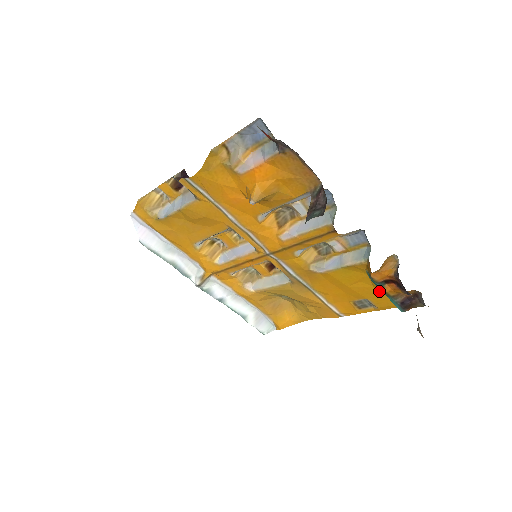
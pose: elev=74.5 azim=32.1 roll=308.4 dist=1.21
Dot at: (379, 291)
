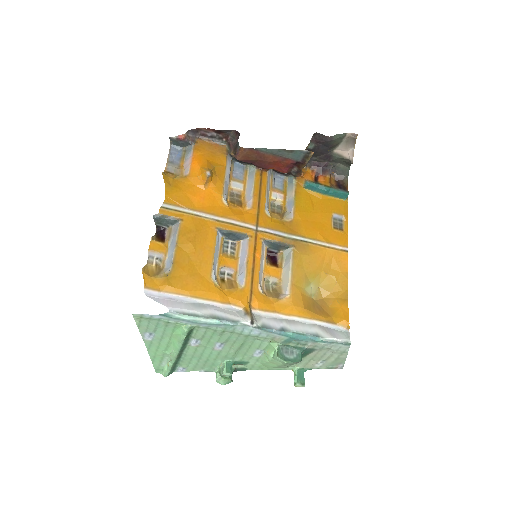
Dot at: (327, 200)
